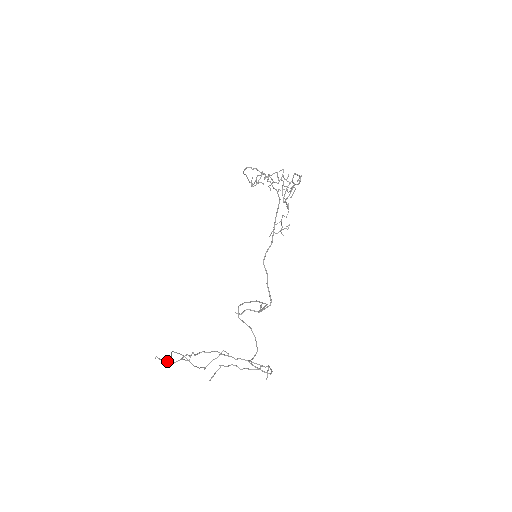
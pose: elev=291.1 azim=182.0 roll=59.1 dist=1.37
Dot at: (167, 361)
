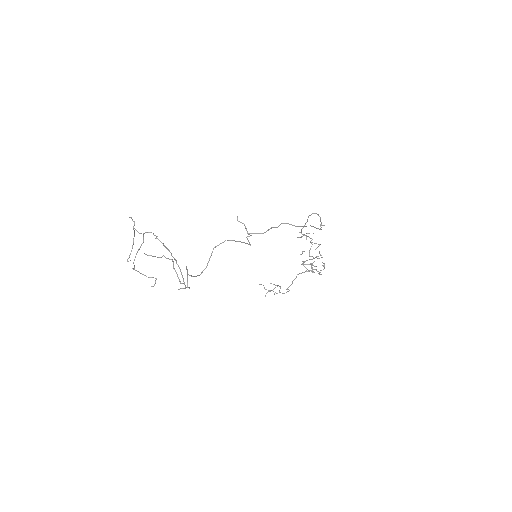
Dot at: (134, 225)
